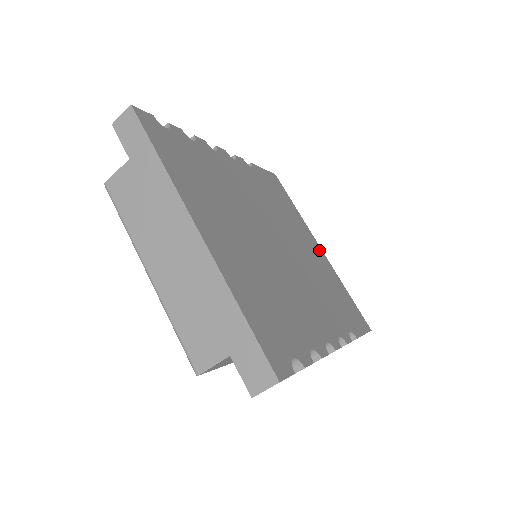
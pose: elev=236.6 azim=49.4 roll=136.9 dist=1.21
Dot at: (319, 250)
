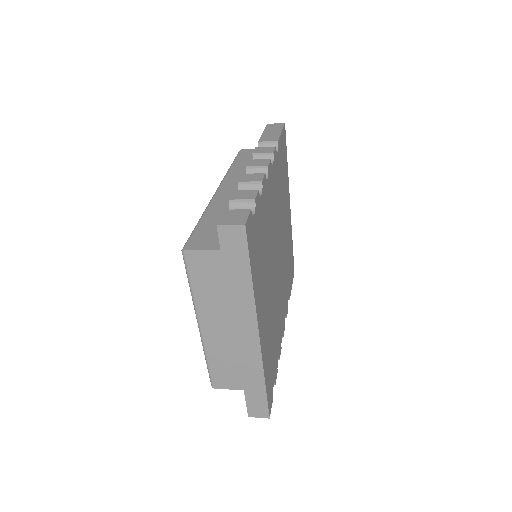
Dot at: (289, 211)
